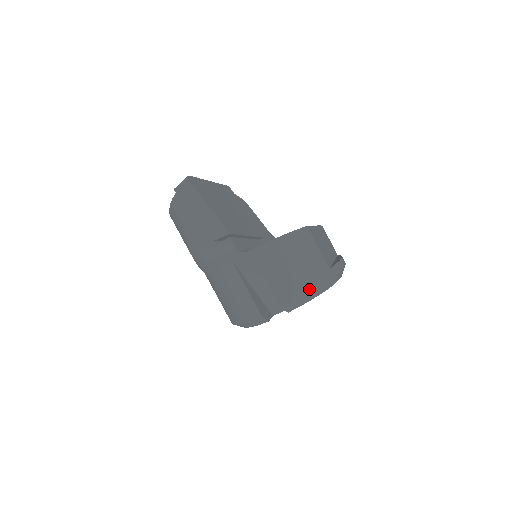
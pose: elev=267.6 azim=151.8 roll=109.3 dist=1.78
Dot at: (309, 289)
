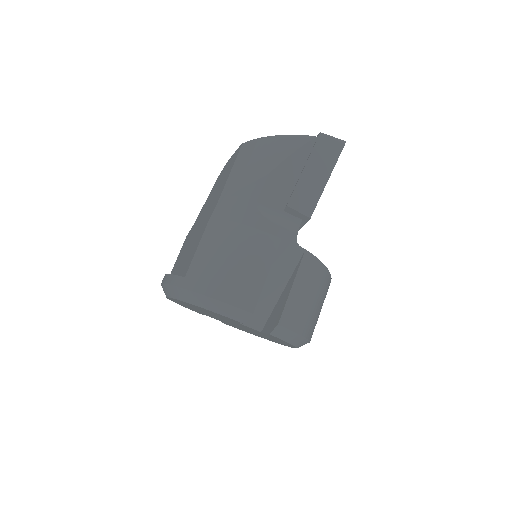
Dot at: (304, 333)
